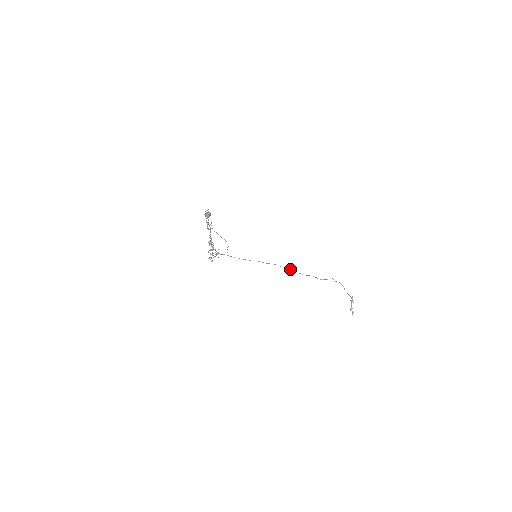
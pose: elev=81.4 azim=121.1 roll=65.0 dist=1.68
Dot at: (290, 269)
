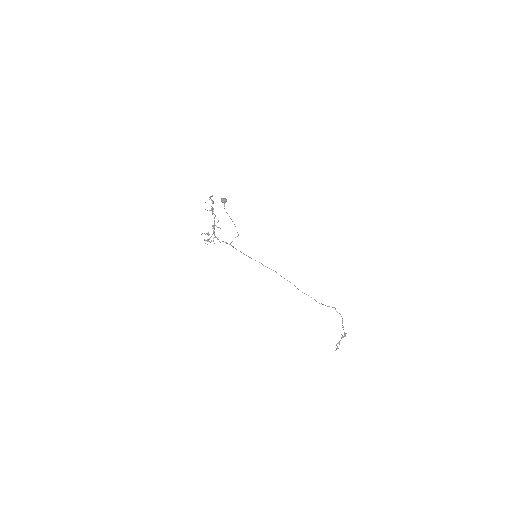
Dot at: (289, 281)
